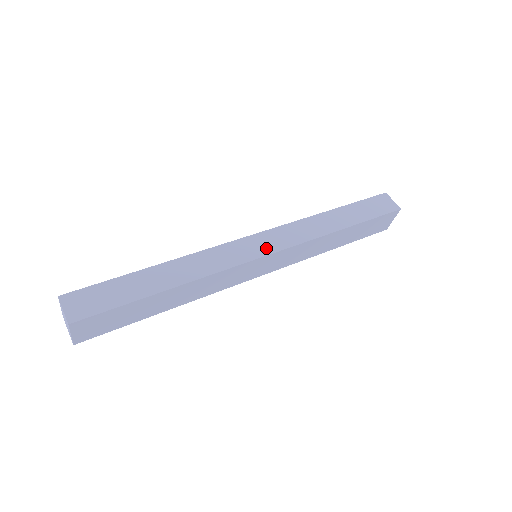
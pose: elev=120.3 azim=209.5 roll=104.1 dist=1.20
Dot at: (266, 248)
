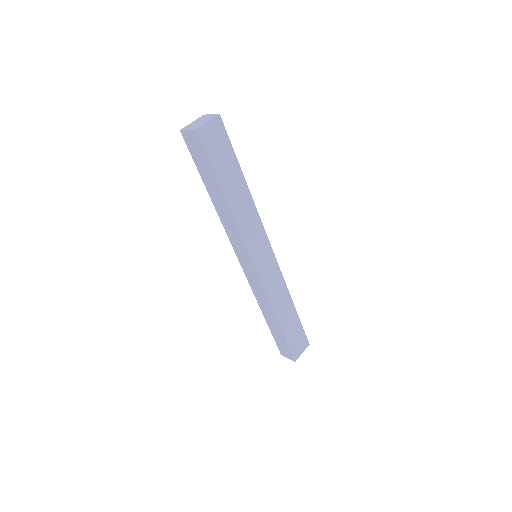
Dot at: occluded
